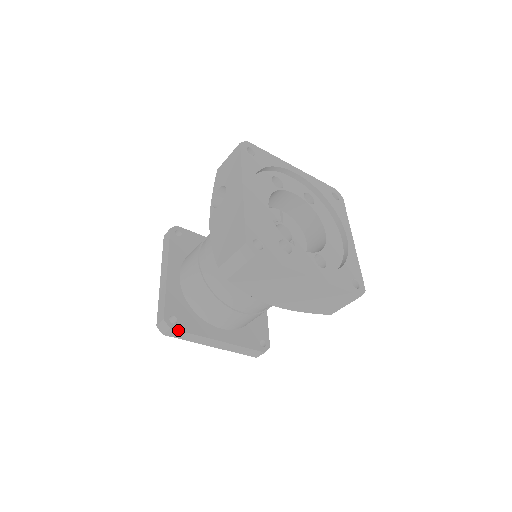
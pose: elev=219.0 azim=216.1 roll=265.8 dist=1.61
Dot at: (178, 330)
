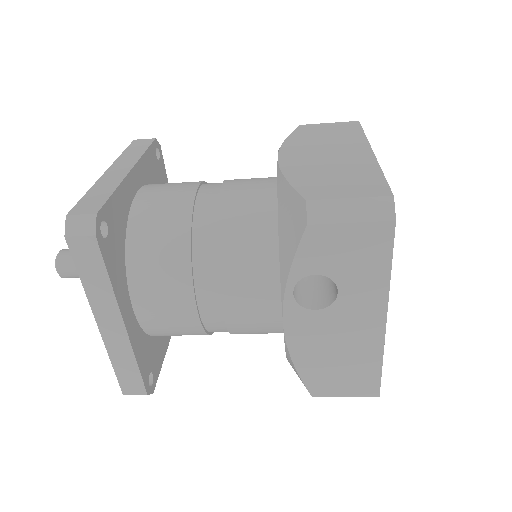
Dot at: occluded
